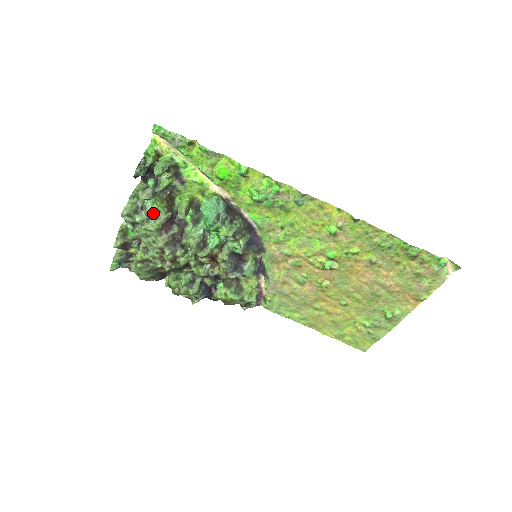
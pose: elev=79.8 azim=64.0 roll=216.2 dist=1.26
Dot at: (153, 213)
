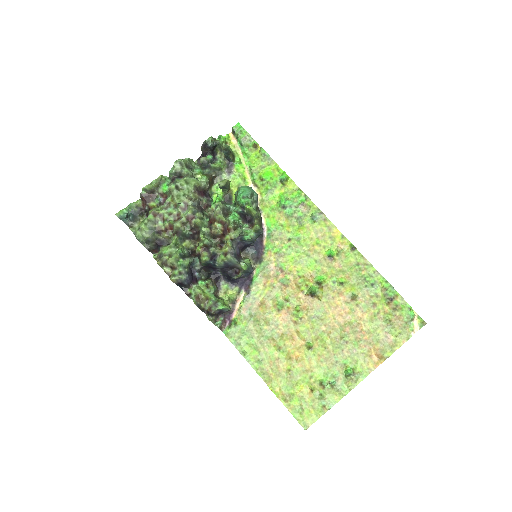
Dot at: (196, 178)
